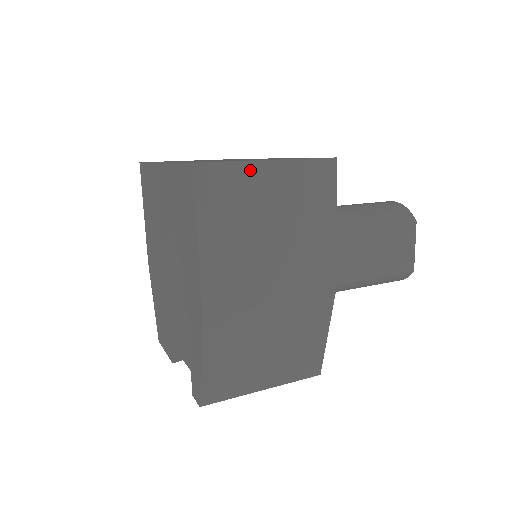
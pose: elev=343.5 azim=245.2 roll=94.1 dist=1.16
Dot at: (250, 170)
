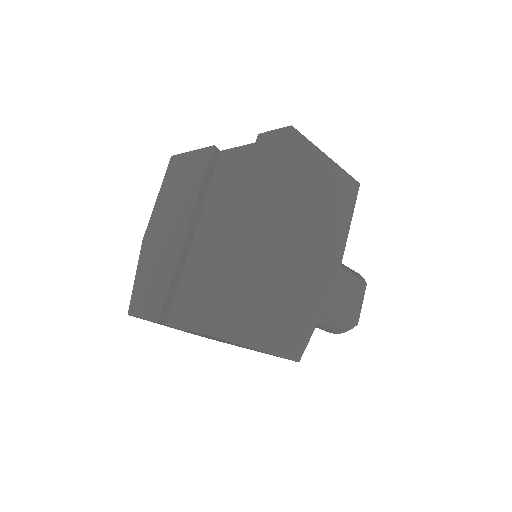
Dot at: (317, 155)
